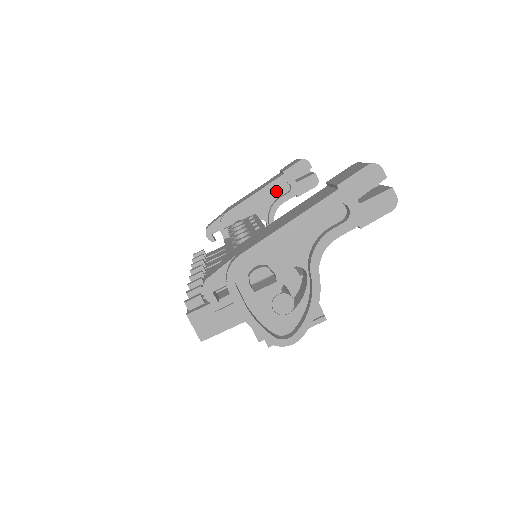
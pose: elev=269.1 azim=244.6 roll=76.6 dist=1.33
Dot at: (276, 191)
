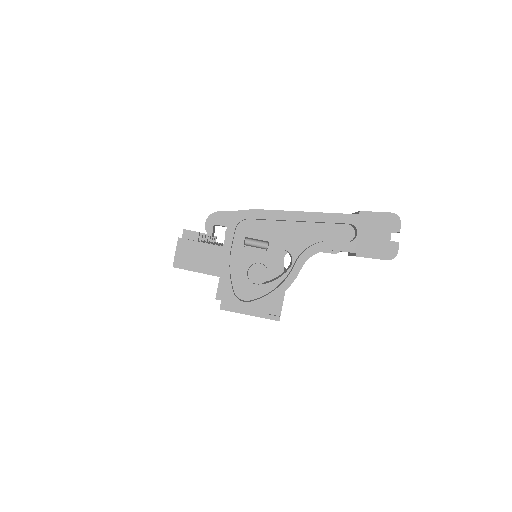
Dot at: occluded
